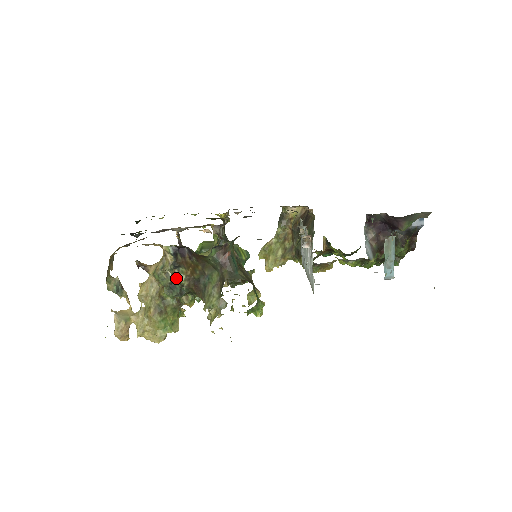
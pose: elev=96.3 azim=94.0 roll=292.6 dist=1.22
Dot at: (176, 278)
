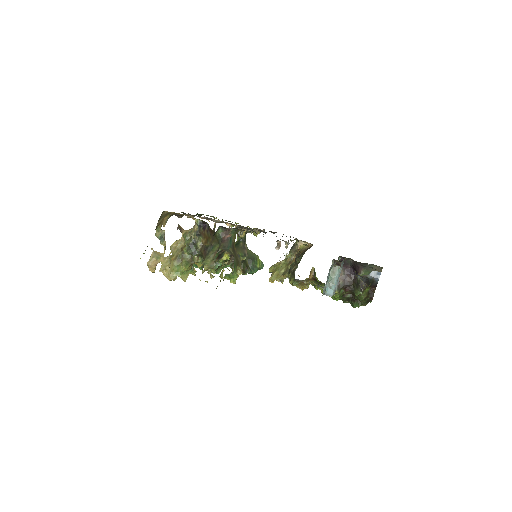
Dot at: (195, 242)
